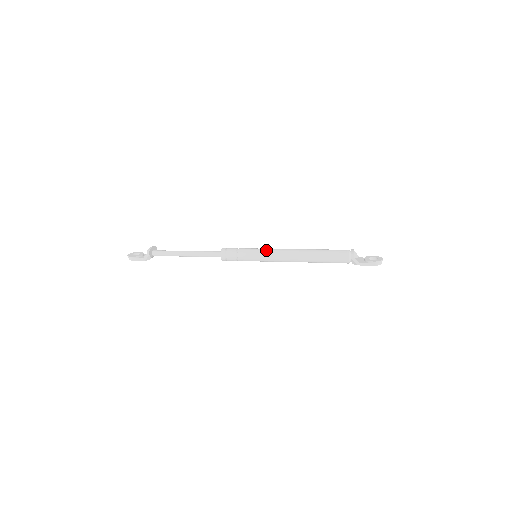
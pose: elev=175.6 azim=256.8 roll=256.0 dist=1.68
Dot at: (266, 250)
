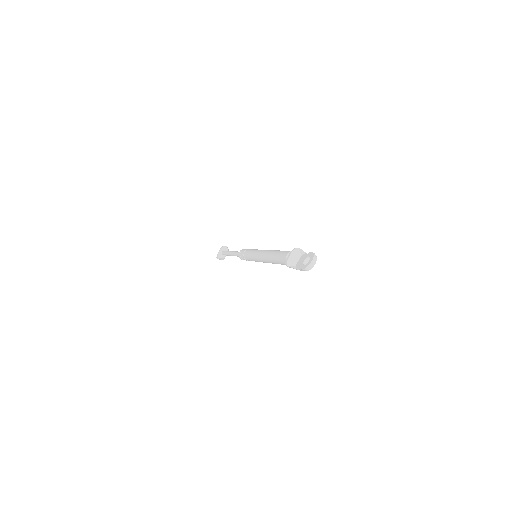
Dot at: (253, 255)
